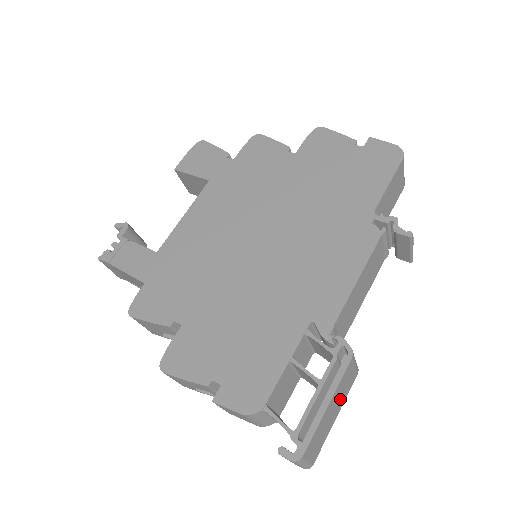
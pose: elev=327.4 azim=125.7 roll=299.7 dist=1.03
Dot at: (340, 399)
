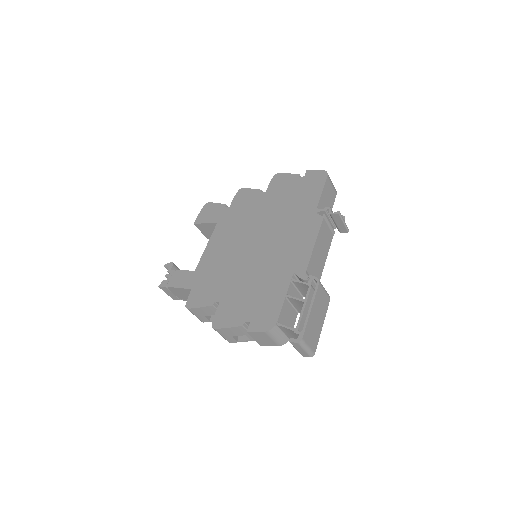
Dot at: (321, 311)
